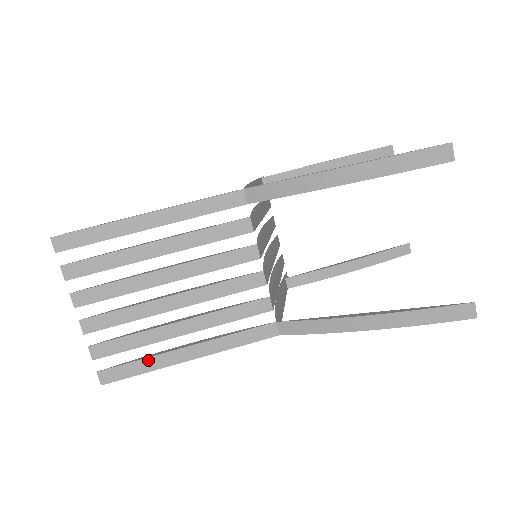
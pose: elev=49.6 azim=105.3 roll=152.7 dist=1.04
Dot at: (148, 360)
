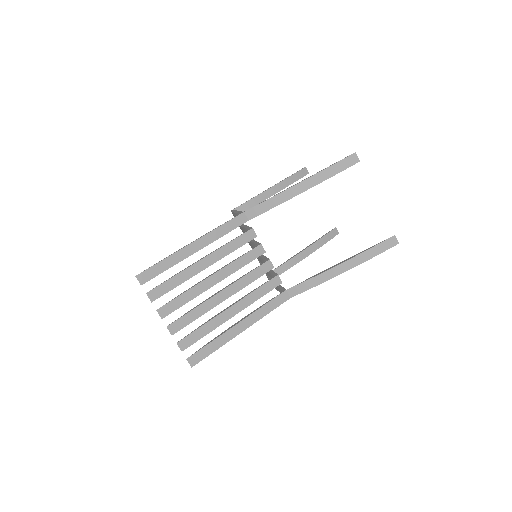
Dot at: (217, 340)
